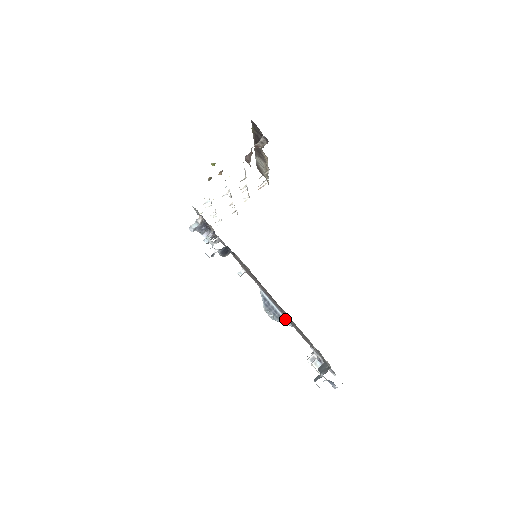
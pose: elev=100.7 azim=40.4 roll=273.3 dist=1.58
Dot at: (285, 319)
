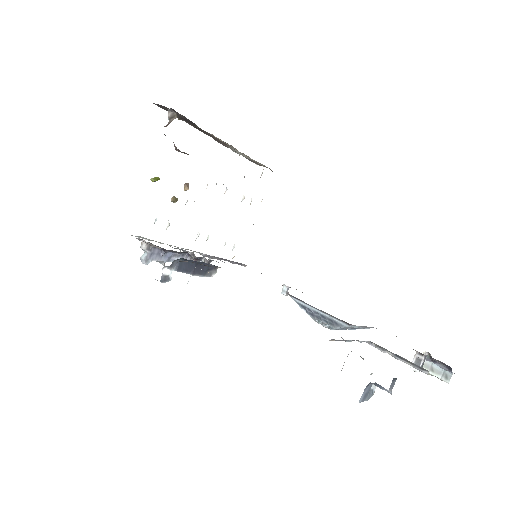
Dot at: (336, 320)
